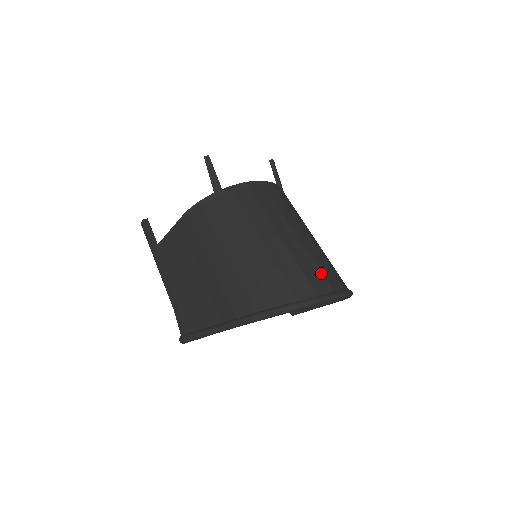
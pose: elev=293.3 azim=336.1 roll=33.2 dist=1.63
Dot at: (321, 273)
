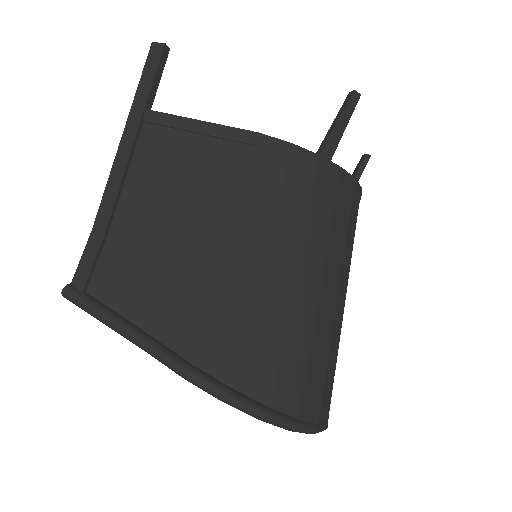
Dot at: occluded
